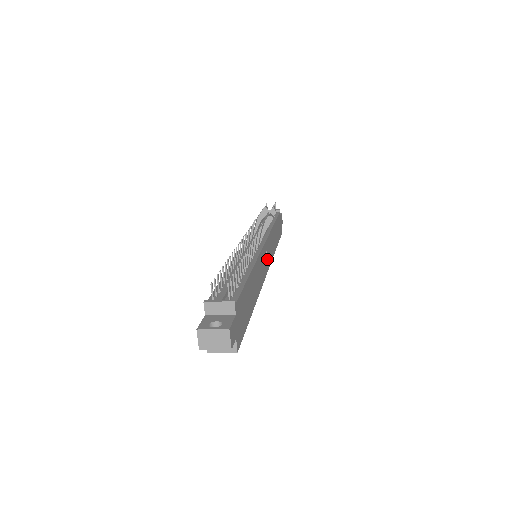
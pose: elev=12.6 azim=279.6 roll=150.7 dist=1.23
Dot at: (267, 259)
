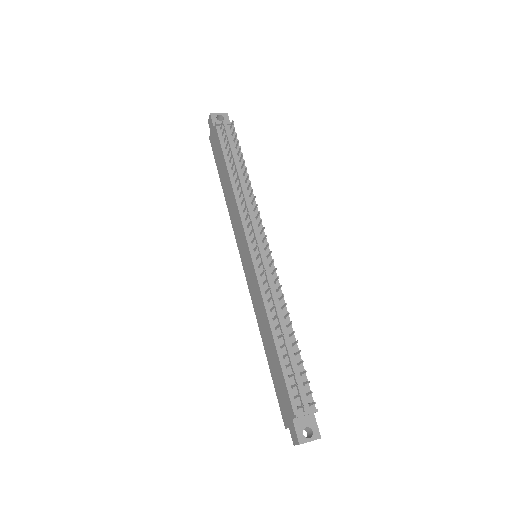
Dot at: occluded
